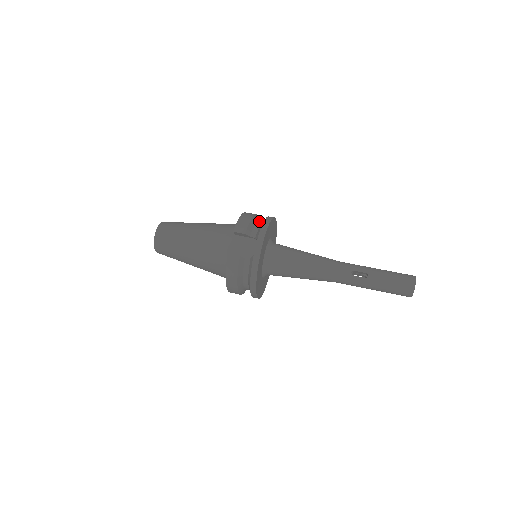
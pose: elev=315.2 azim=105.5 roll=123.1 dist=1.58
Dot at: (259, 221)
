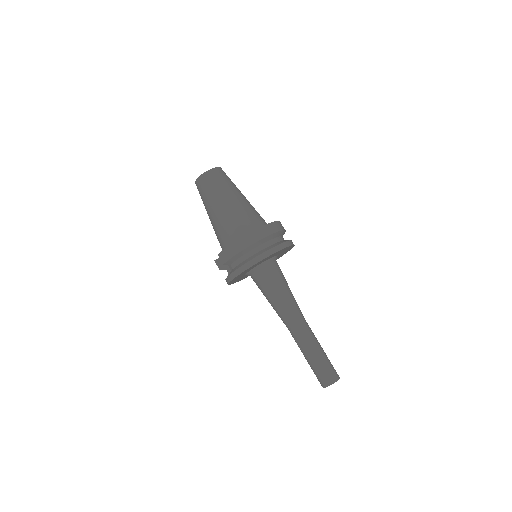
Dot at: (251, 251)
